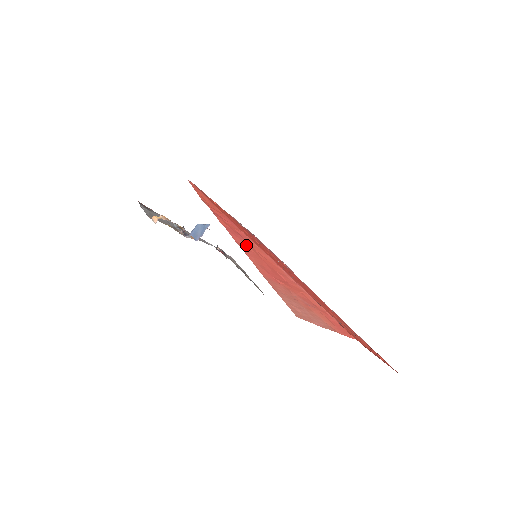
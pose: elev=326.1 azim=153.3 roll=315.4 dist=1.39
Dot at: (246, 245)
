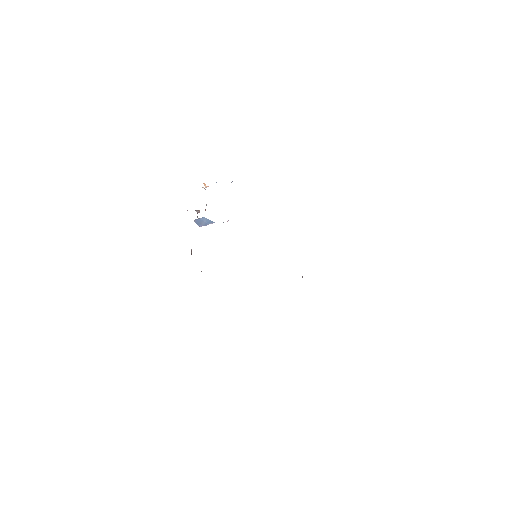
Dot at: occluded
